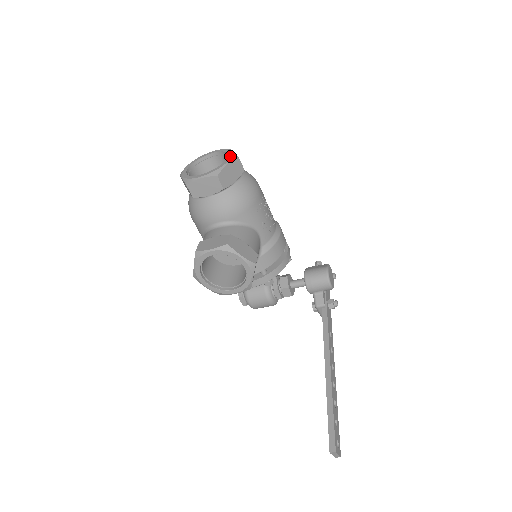
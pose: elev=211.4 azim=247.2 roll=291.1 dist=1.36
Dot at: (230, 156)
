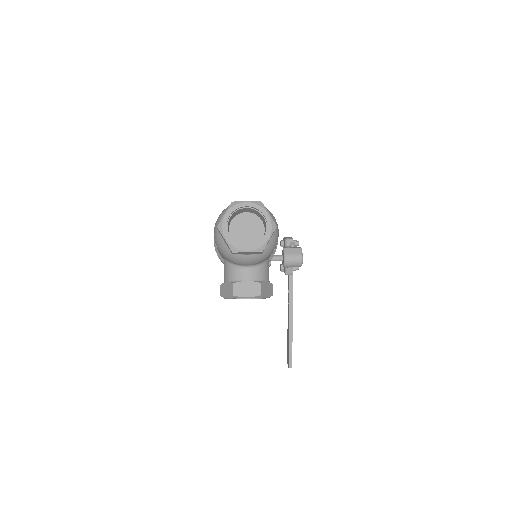
Dot at: (270, 227)
